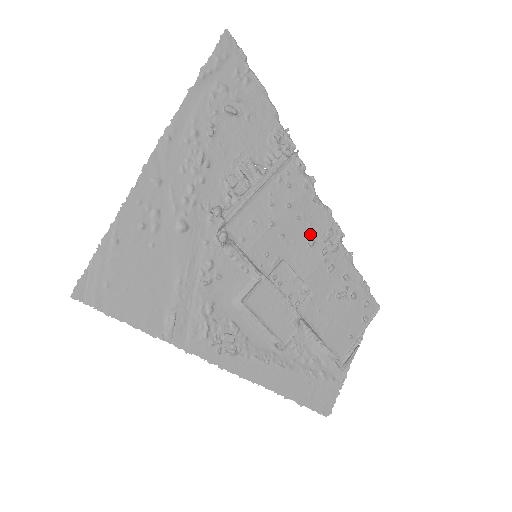
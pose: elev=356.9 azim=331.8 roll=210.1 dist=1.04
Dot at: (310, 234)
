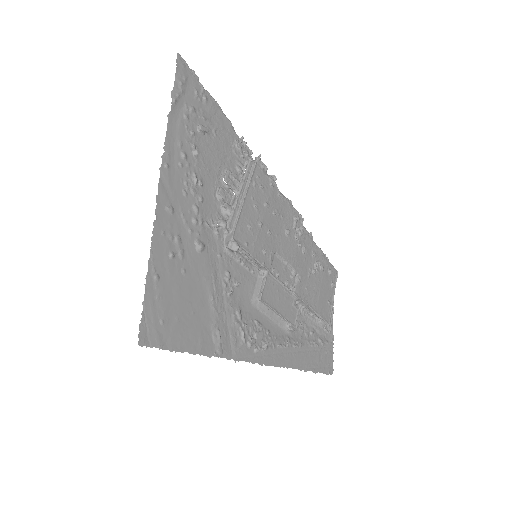
Dot at: (285, 225)
